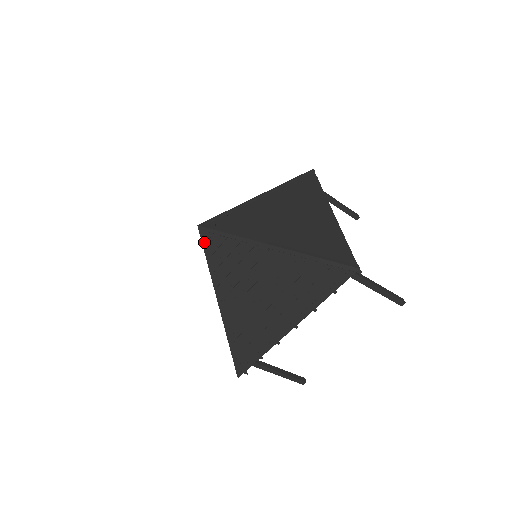
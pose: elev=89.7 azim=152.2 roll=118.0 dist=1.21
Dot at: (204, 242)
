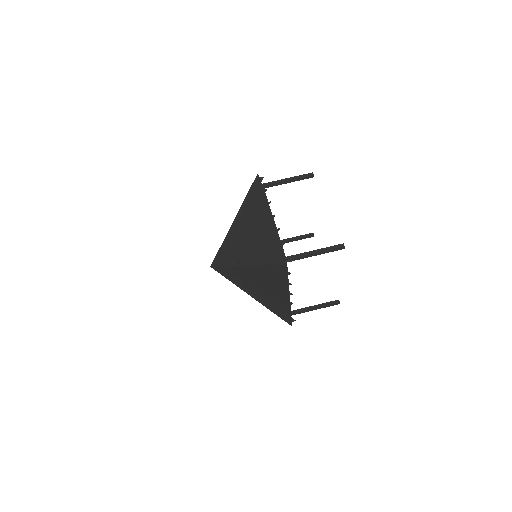
Dot at: (220, 273)
